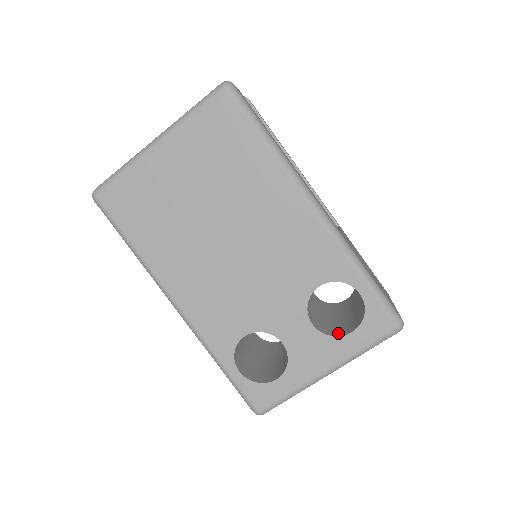
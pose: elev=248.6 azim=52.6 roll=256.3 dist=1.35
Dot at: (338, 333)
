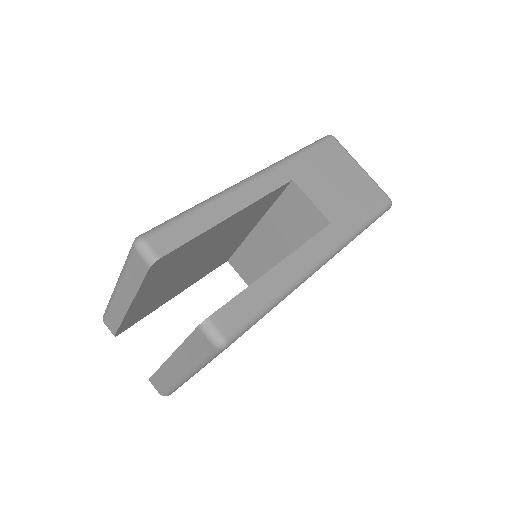
Dot at: occluded
